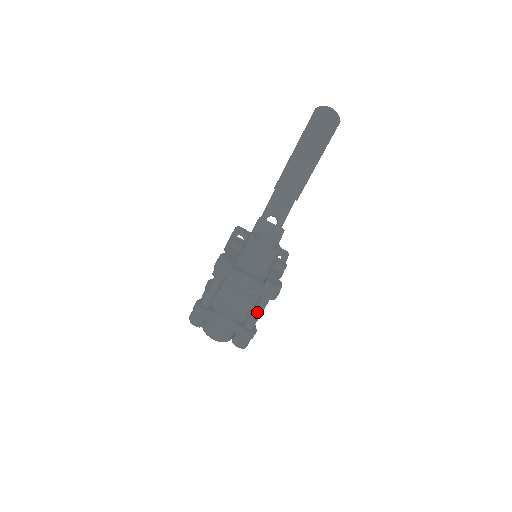
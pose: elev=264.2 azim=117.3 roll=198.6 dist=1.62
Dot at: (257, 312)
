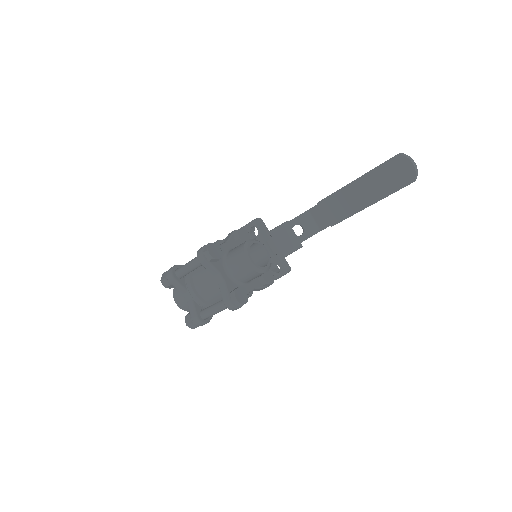
Dot at: (215, 309)
